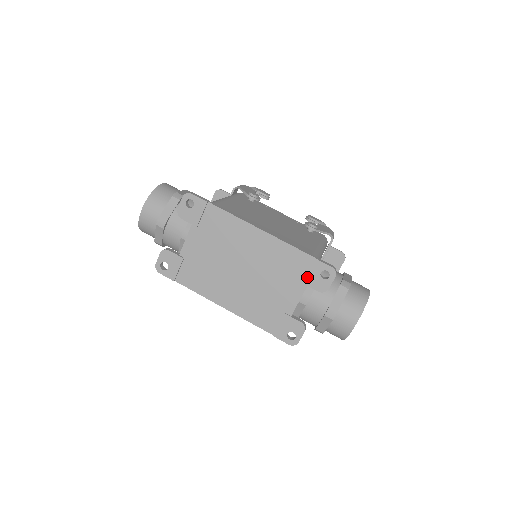
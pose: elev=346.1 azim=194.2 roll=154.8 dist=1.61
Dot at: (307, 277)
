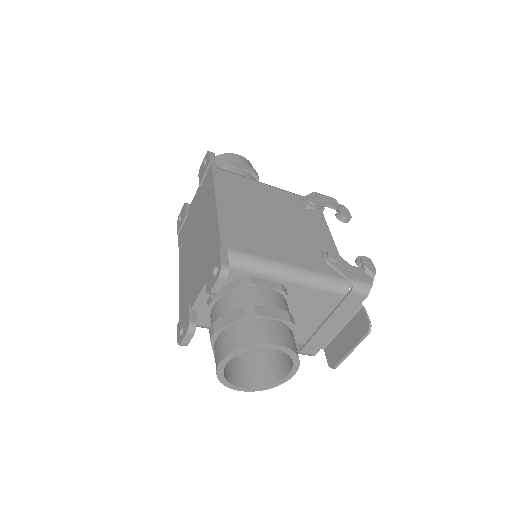
Dot at: (209, 268)
